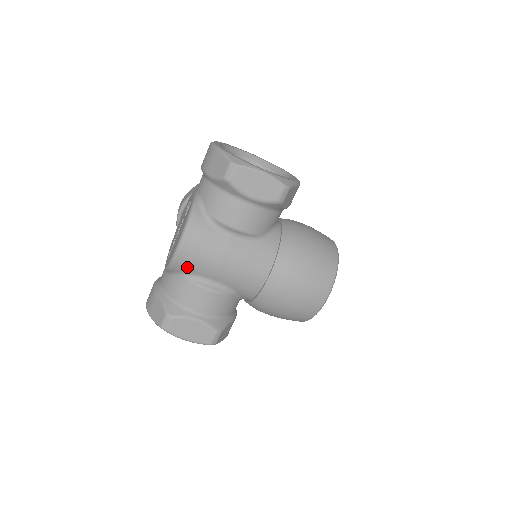
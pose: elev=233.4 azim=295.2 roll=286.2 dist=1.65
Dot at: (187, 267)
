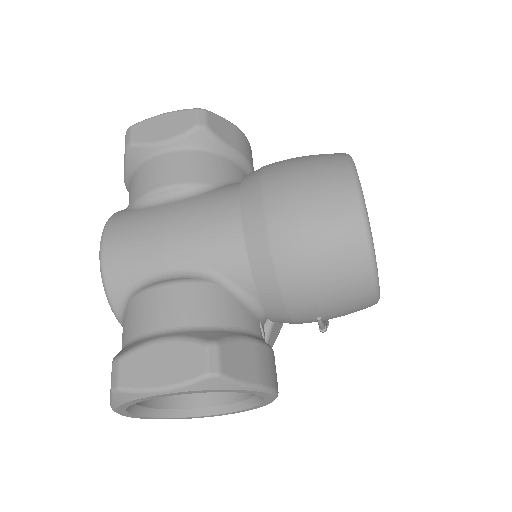
Dot at: (124, 273)
